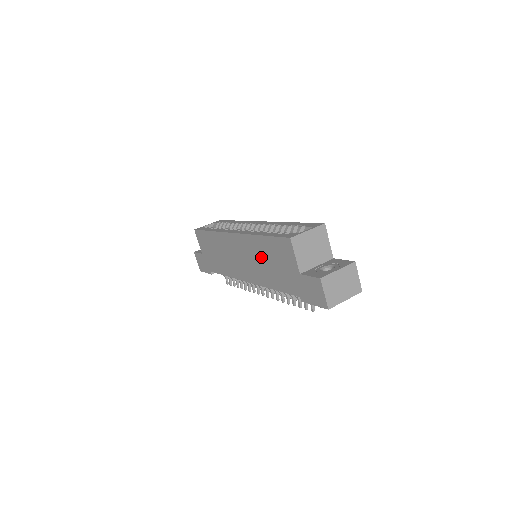
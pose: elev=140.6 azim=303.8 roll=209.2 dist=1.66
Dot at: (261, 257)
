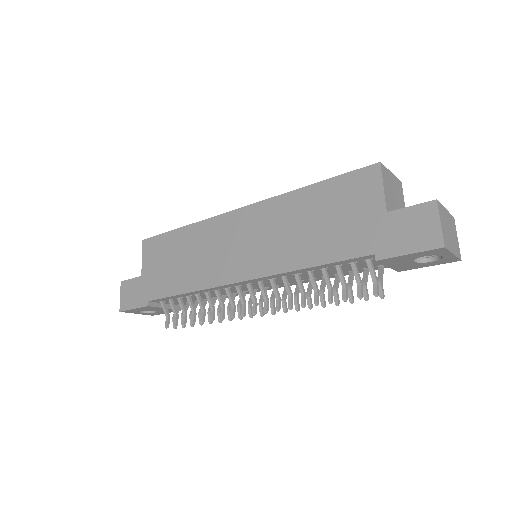
Dot at: (297, 221)
